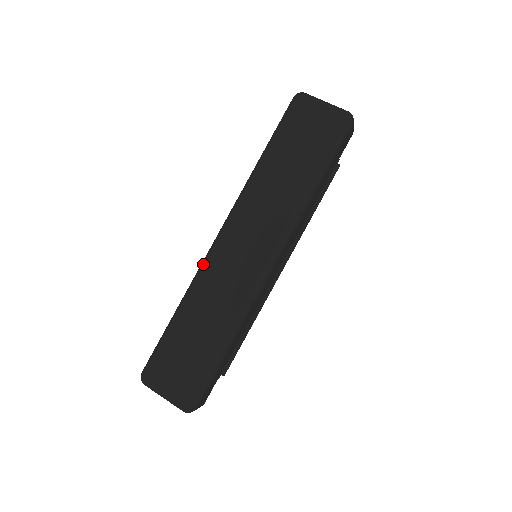
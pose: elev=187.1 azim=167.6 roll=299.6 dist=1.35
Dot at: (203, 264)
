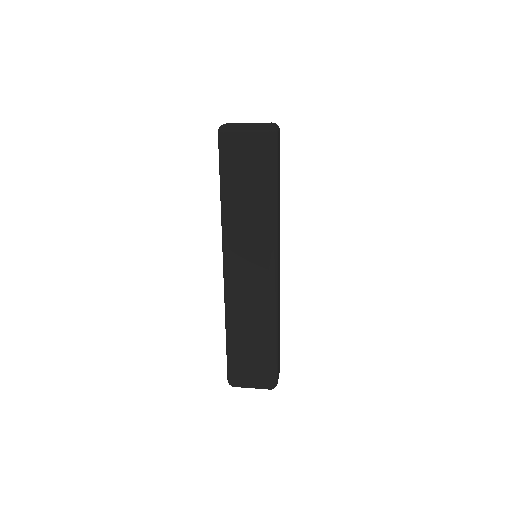
Dot at: (226, 294)
